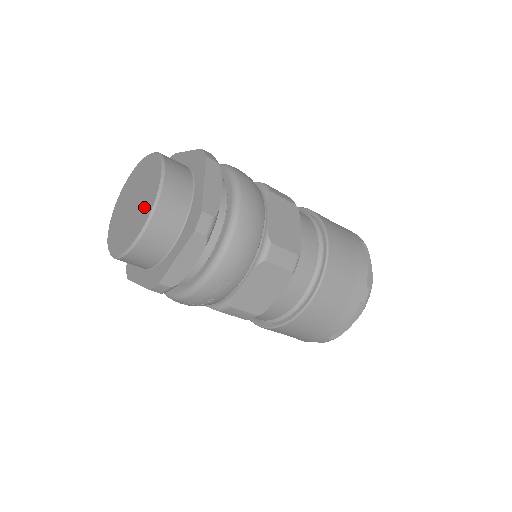
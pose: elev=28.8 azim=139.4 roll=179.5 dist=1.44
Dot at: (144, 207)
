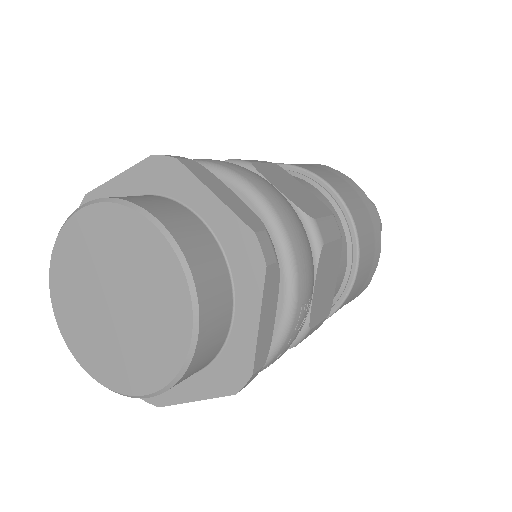
Dot at: (158, 290)
